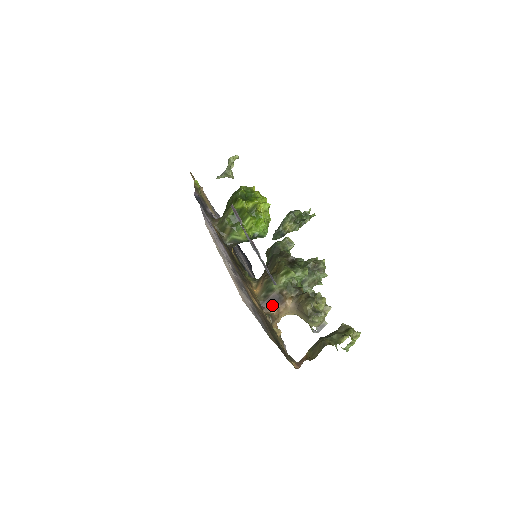
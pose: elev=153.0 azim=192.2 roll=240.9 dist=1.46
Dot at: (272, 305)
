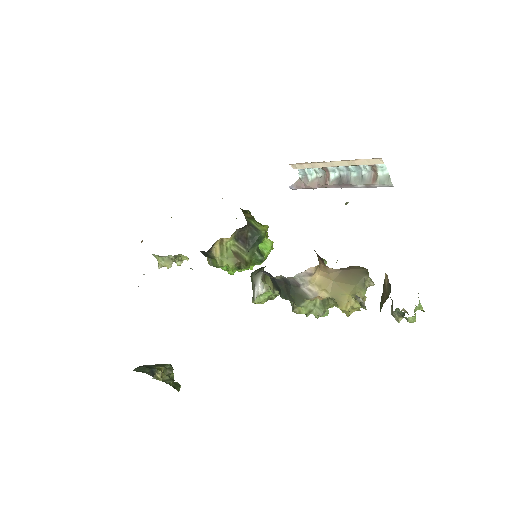
Dot at: occluded
